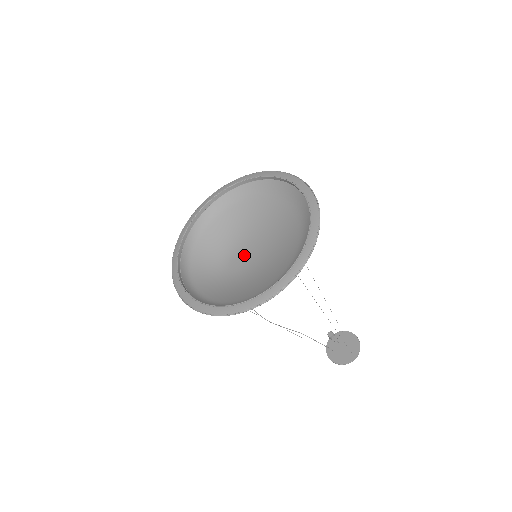
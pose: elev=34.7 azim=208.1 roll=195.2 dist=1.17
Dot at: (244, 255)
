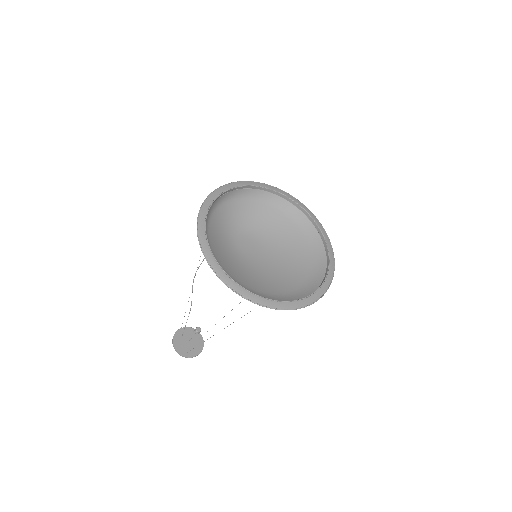
Dot at: (253, 245)
